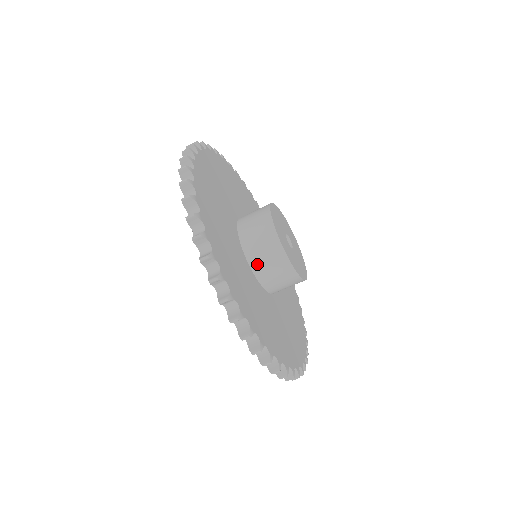
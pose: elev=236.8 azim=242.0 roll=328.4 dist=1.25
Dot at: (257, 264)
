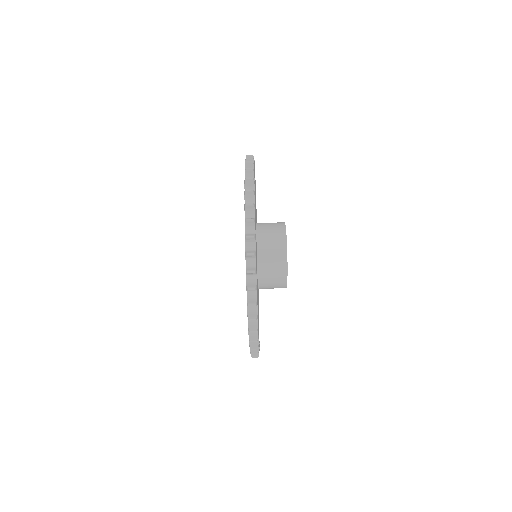
Dot at: (263, 265)
